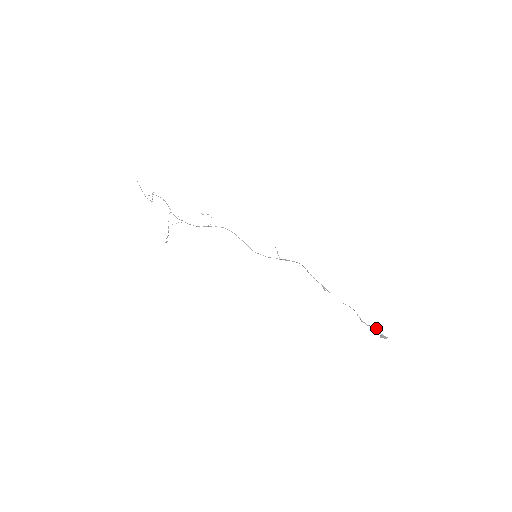
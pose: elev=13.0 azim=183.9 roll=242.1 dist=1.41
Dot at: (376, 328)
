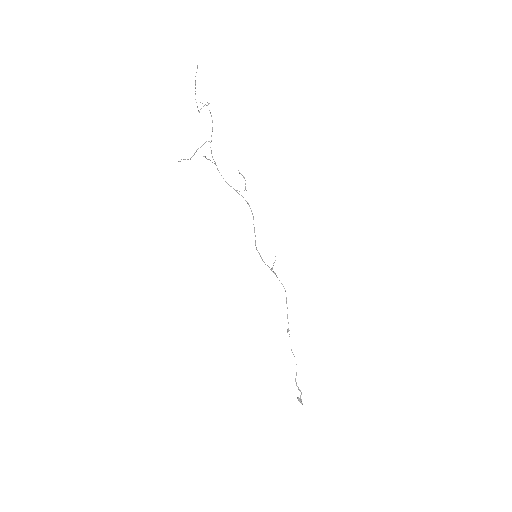
Dot at: (301, 392)
